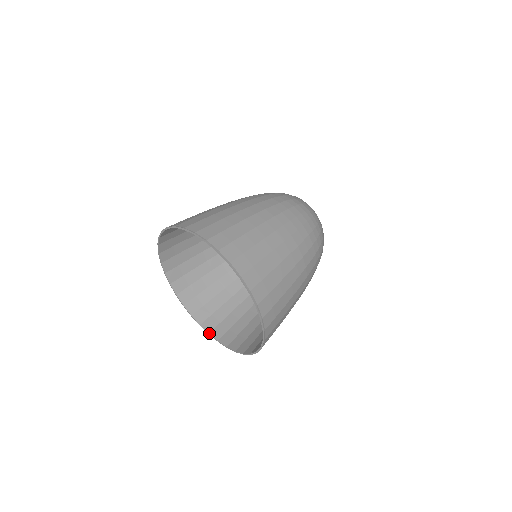
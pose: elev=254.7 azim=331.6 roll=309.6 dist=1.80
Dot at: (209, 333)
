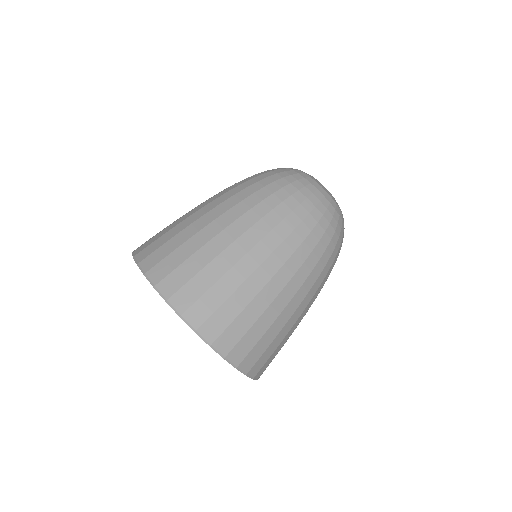
Dot at: occluded
